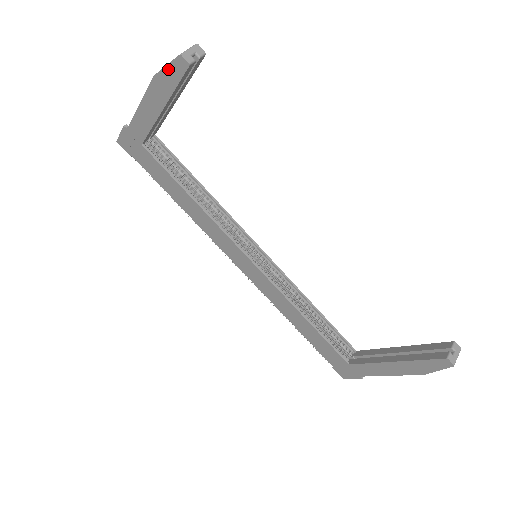
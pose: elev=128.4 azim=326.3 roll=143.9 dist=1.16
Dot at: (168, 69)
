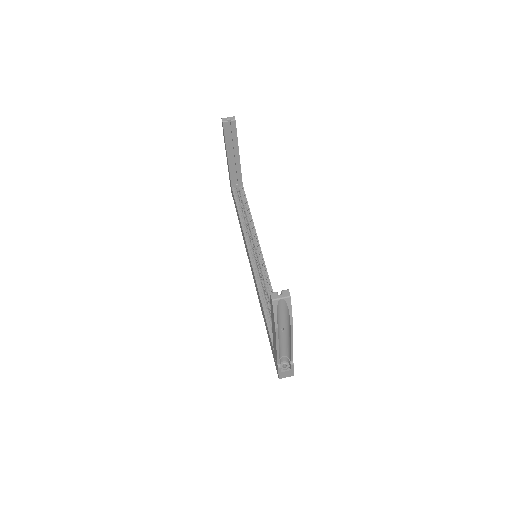
Dot at: occluded
